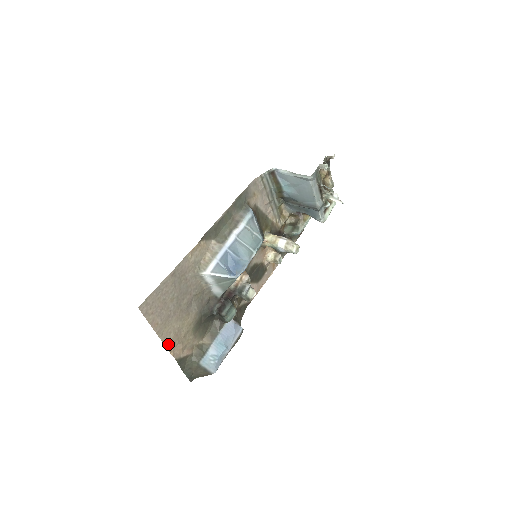
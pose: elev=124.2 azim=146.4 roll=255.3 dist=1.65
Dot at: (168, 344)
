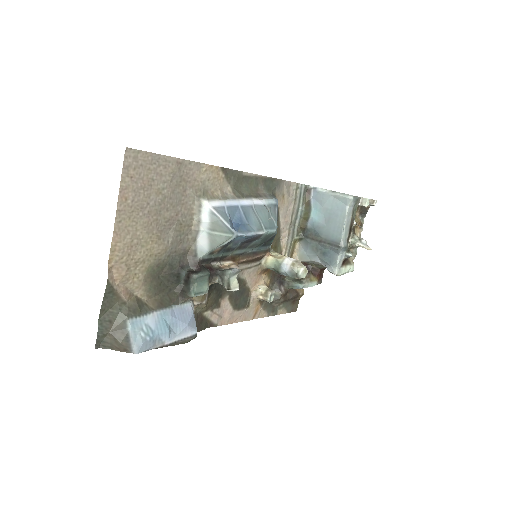
Dot at: (115, 246)
